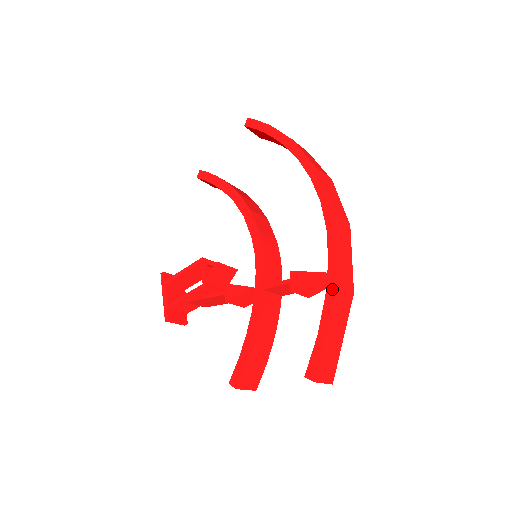
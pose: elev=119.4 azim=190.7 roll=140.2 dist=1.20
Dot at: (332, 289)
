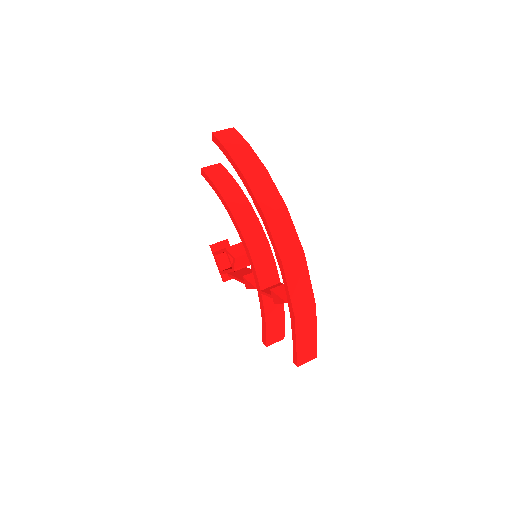
Dot at: (293, 317)
